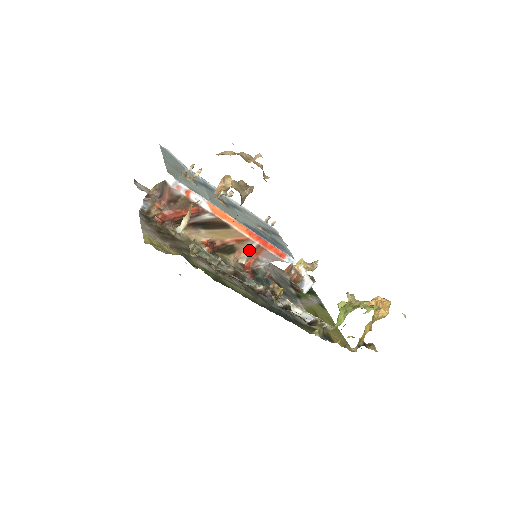
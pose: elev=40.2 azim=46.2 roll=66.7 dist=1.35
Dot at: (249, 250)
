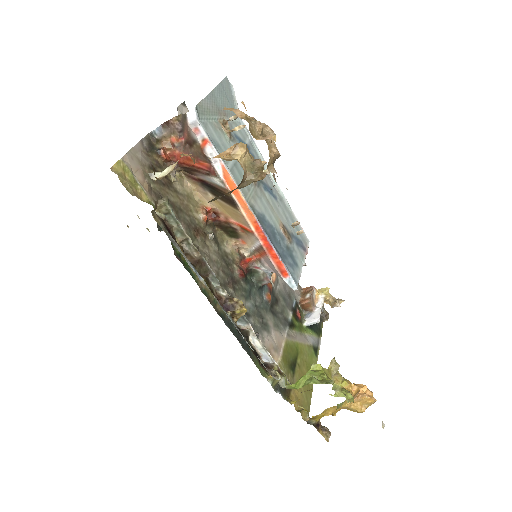
Dot at: (254, 245)
